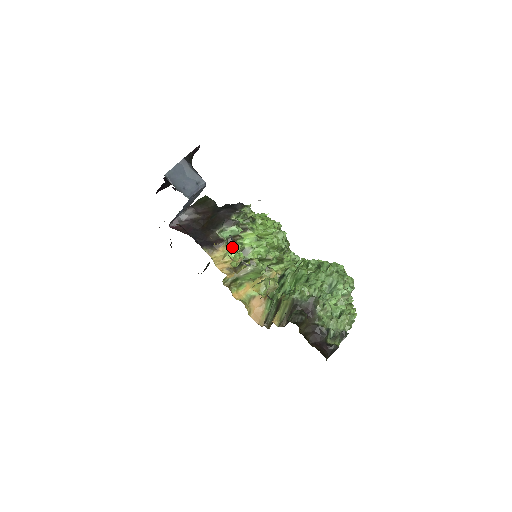
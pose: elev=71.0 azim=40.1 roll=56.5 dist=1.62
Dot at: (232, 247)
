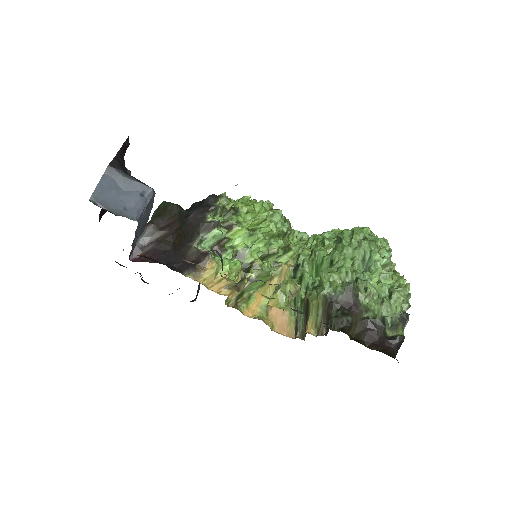
Dot at: (222, 257)
